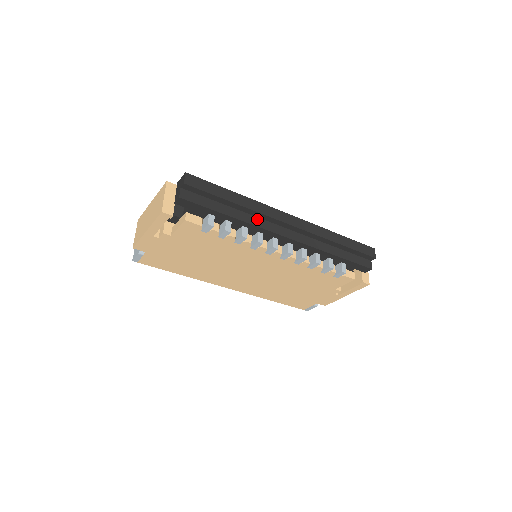
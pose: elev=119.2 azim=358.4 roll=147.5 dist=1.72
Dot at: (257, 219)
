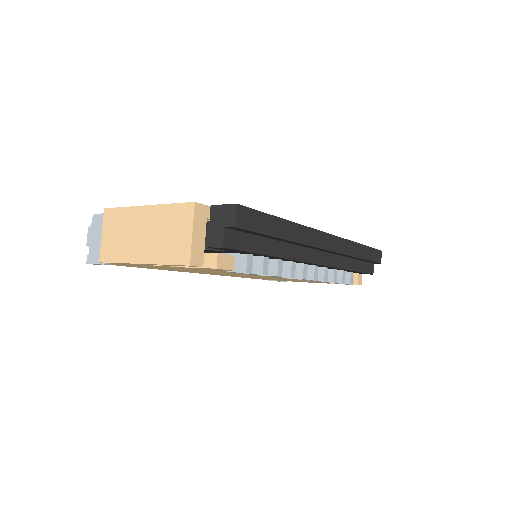
Dot at: (297, 248)
